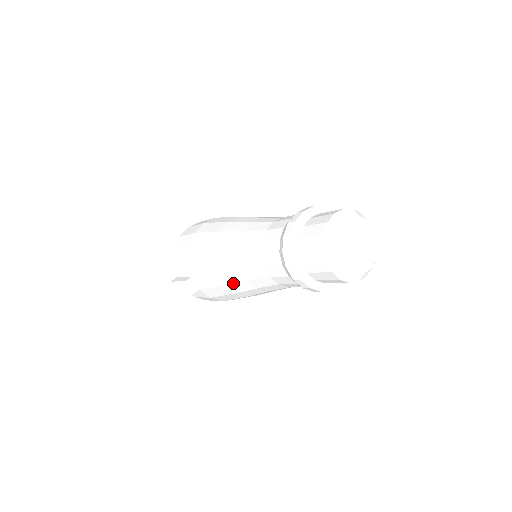
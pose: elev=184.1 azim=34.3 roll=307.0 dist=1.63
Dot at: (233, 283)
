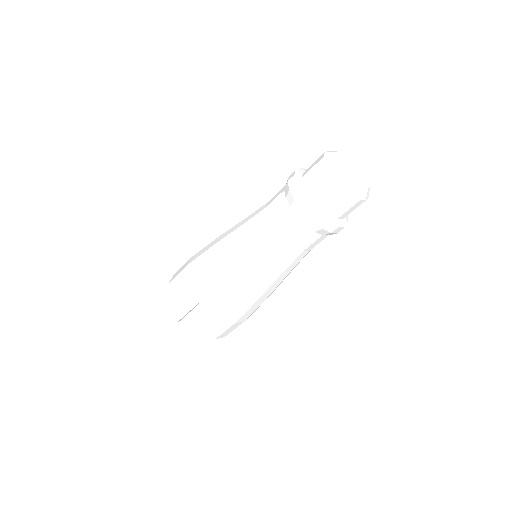
Dot at: (249, 277)
